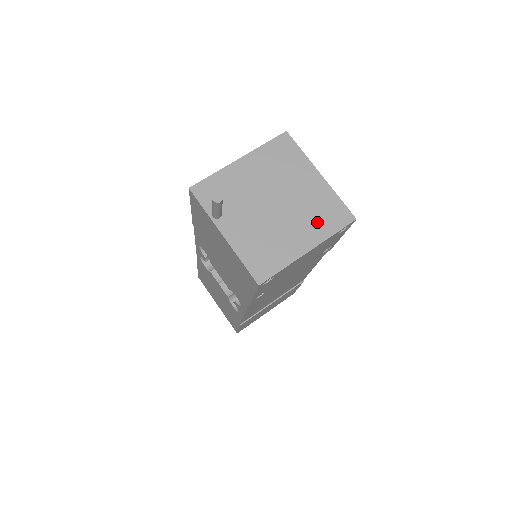
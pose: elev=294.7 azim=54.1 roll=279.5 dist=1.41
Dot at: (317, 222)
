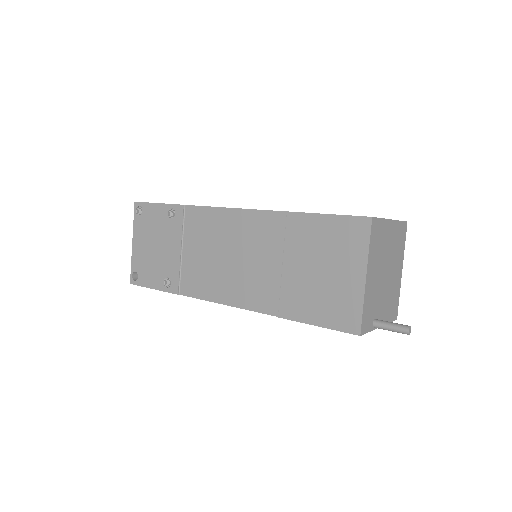
Dot at: (399, 251)
